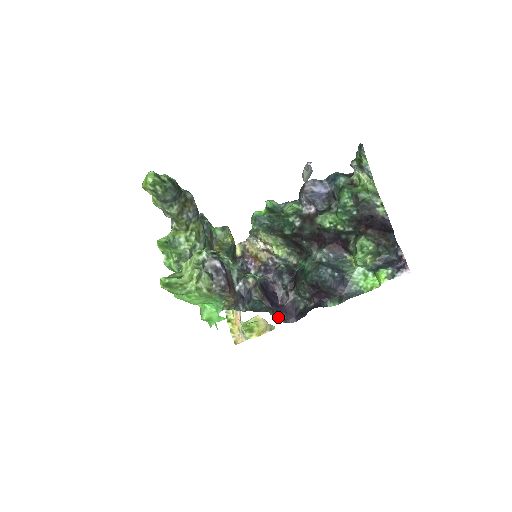
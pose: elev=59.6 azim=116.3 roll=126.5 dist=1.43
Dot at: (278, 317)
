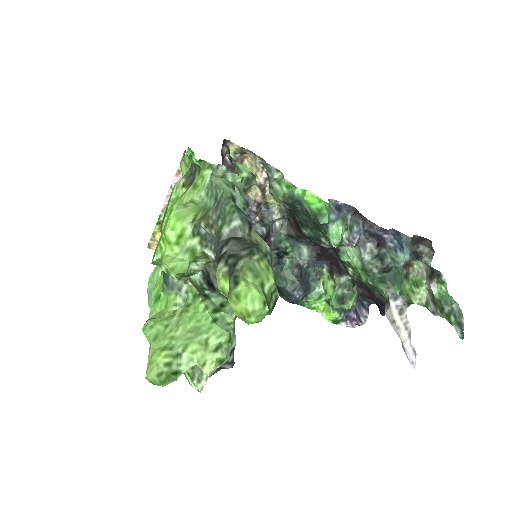
Dot at: occluded
